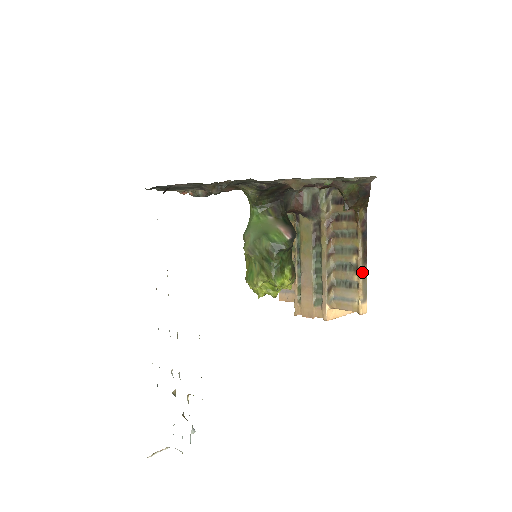
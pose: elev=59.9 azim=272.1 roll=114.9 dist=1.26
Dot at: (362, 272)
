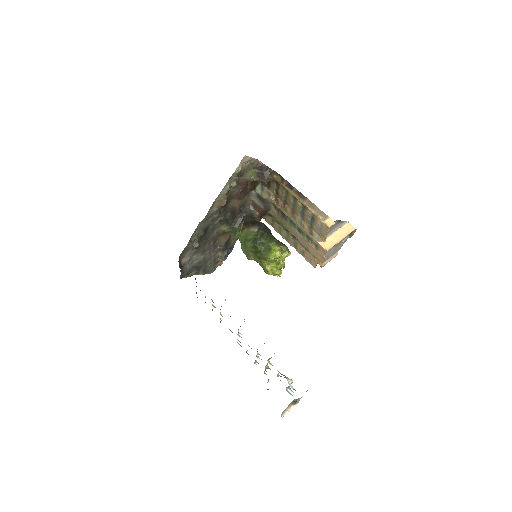
Dot at: (307, 205)
